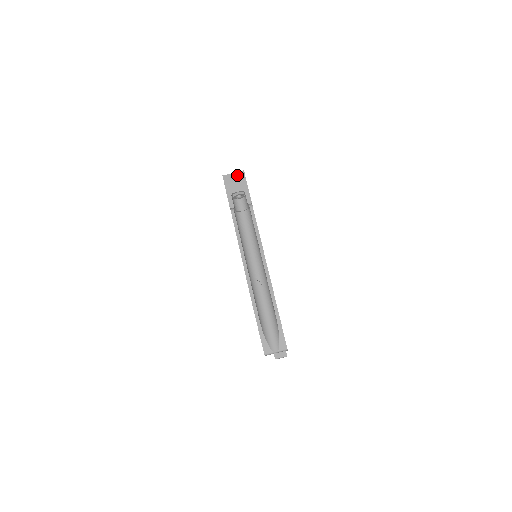
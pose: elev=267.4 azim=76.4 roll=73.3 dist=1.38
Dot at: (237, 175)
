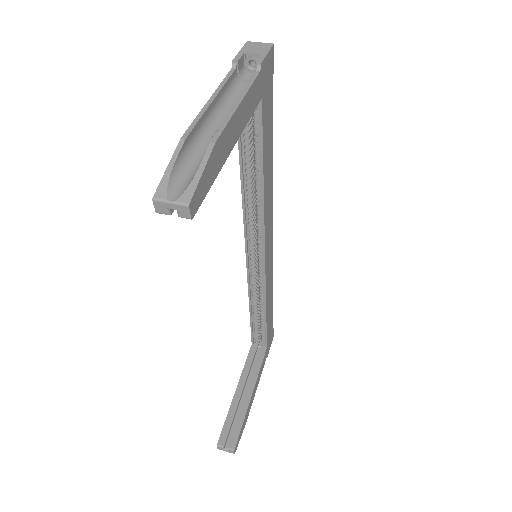
Dot at: (263, 44)
